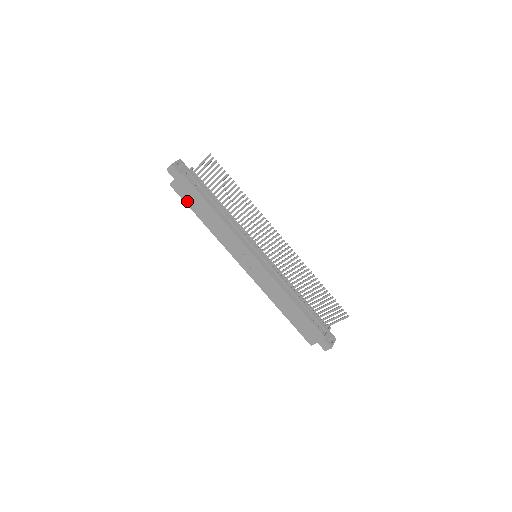
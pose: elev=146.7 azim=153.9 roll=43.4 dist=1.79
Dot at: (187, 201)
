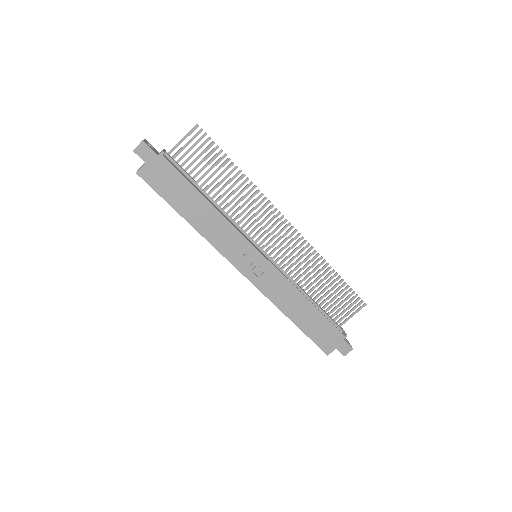
Dot at: (164, 193)
